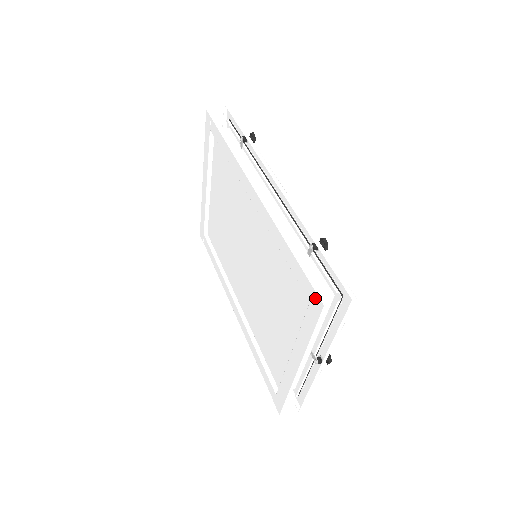
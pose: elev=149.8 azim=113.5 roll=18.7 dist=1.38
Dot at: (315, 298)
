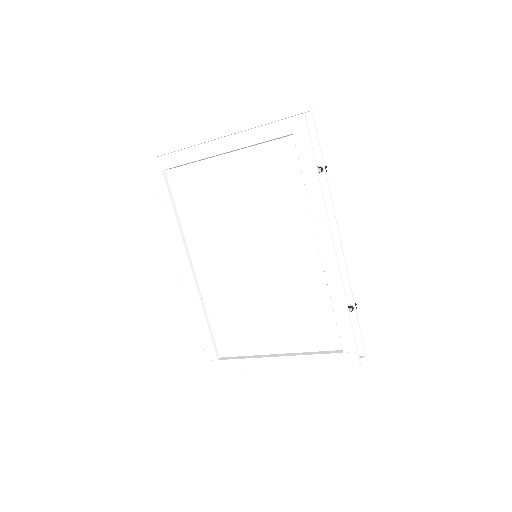
Dot at: (354, 356)
